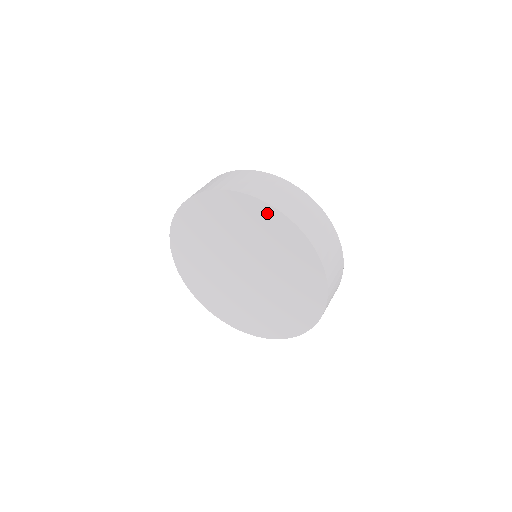
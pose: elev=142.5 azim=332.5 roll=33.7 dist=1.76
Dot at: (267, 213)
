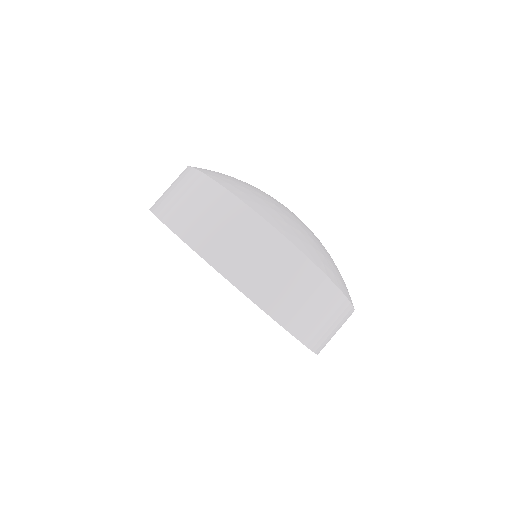
Dot at: occluded
